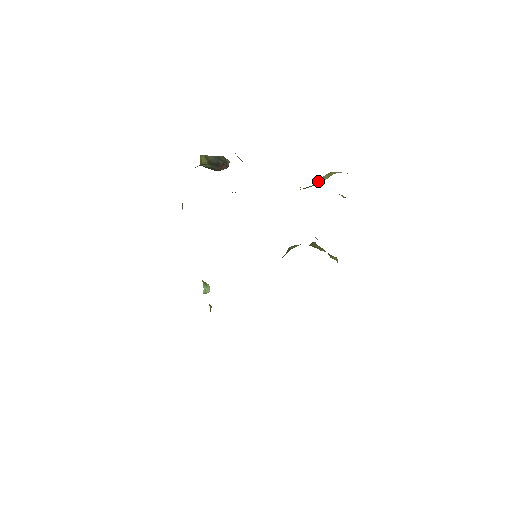
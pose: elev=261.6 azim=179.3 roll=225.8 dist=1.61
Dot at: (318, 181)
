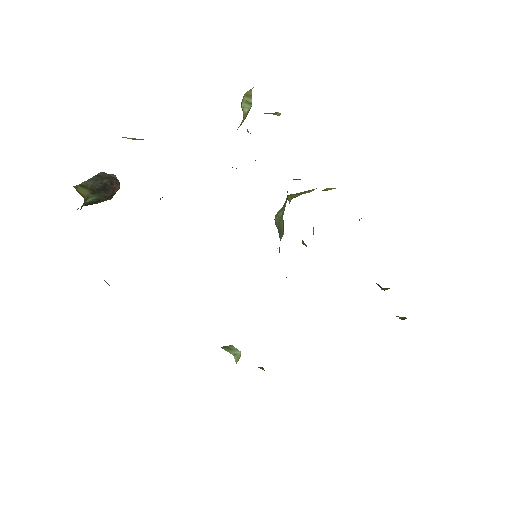
Dot at: (243, 110)
